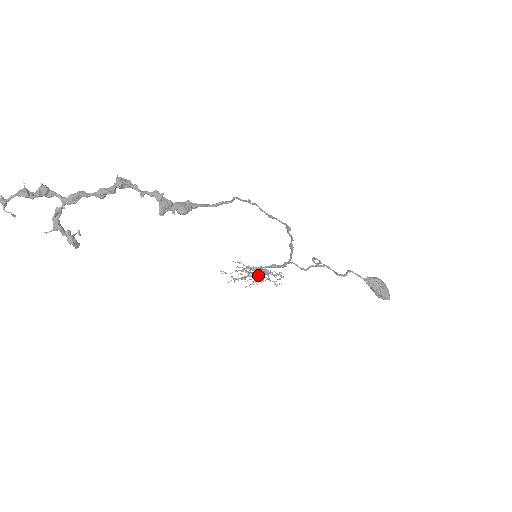
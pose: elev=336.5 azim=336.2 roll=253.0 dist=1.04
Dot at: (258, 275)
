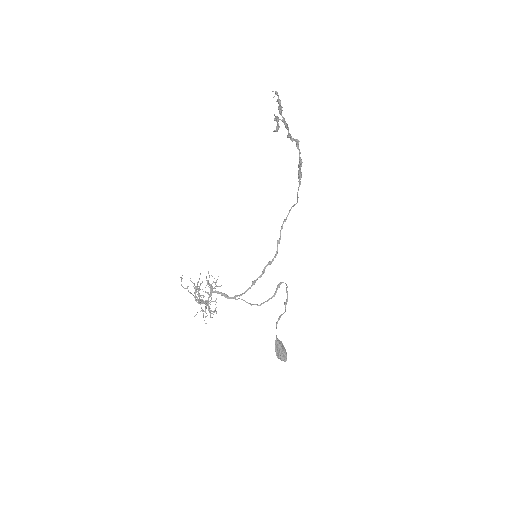
Dot at: (199, 302)
